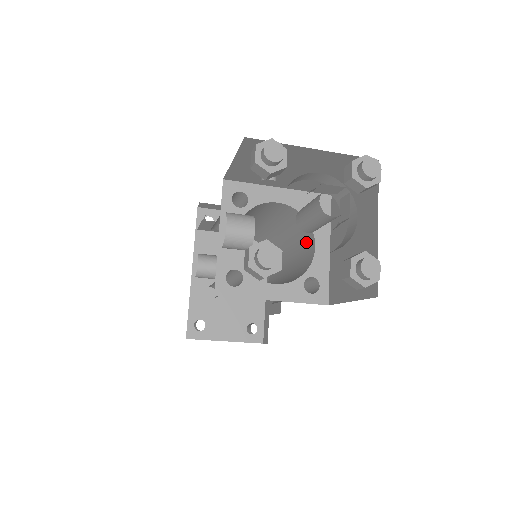
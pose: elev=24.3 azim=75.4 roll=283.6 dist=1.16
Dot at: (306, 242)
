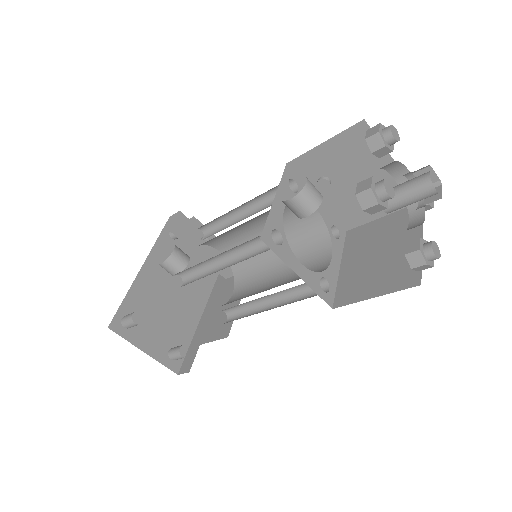
Dot at: (316, 257)
